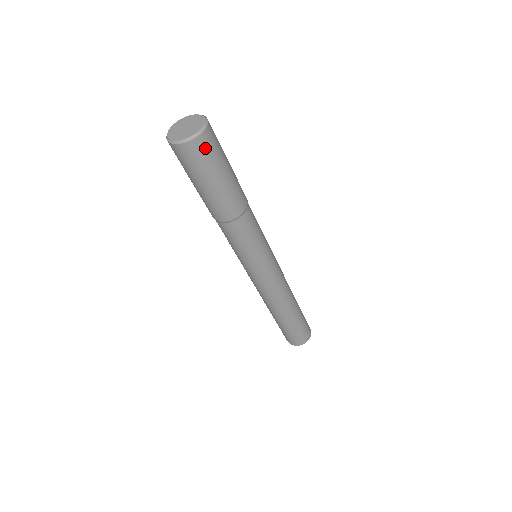
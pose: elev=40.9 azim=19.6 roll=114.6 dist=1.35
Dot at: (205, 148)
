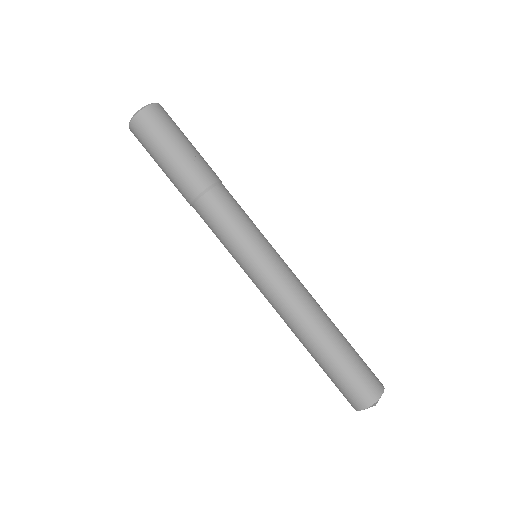
Dot at: (154, 118)
